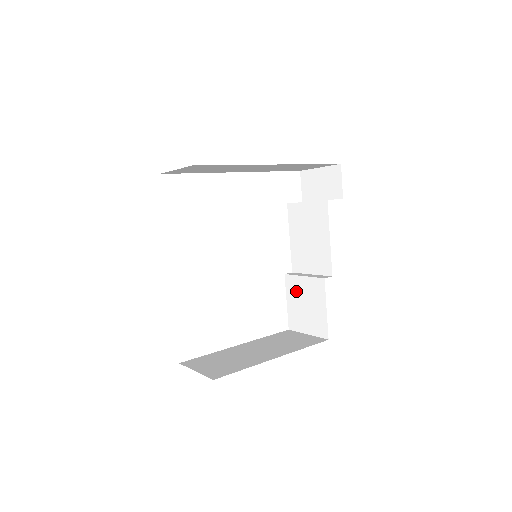
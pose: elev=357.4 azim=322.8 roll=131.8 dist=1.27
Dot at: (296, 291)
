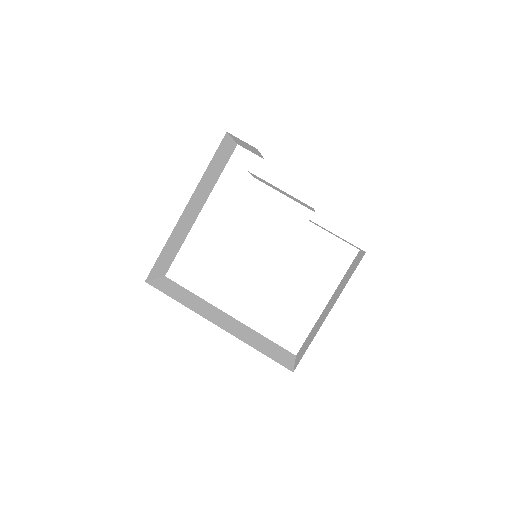
Dot at: occluded
